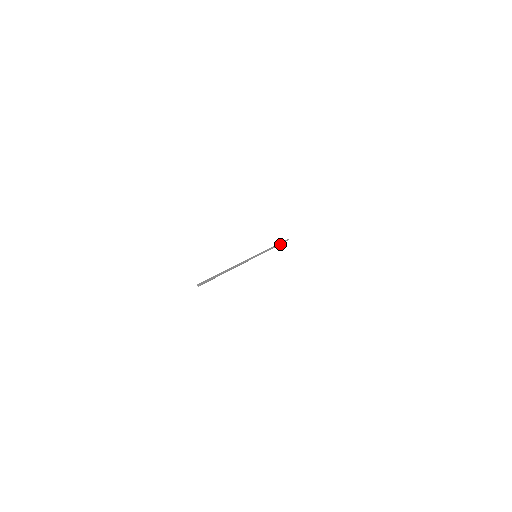
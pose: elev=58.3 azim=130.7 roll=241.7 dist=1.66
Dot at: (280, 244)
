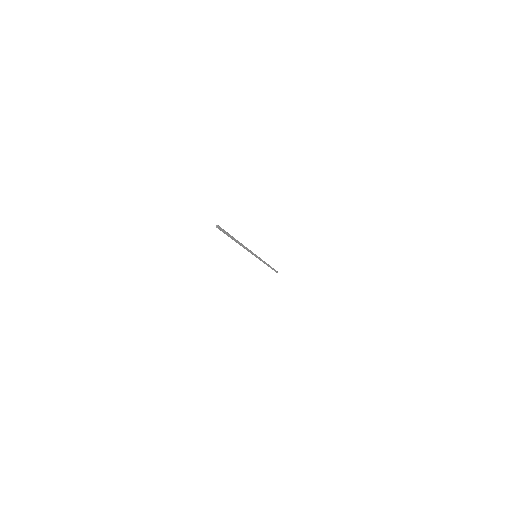
Dot at: (272, 268)
